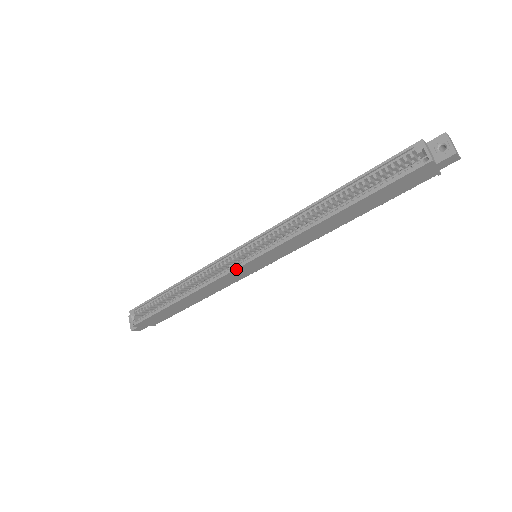
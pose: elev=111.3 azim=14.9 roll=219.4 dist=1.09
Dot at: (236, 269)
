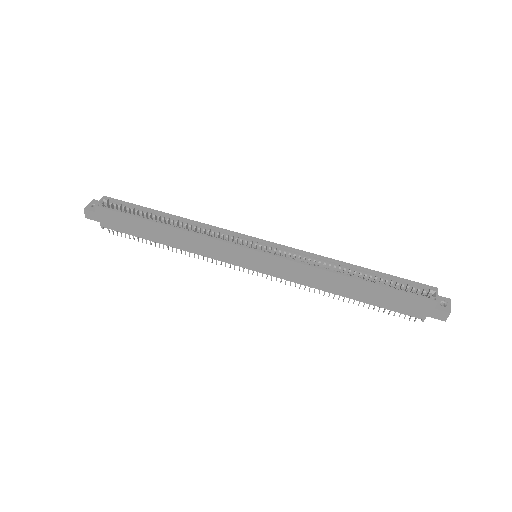
Dot at: (239, 246)
